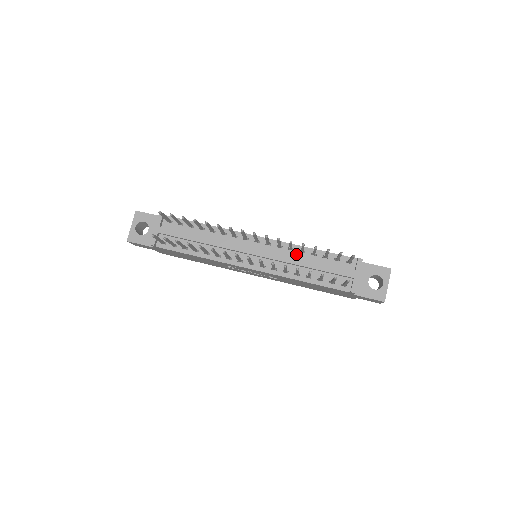
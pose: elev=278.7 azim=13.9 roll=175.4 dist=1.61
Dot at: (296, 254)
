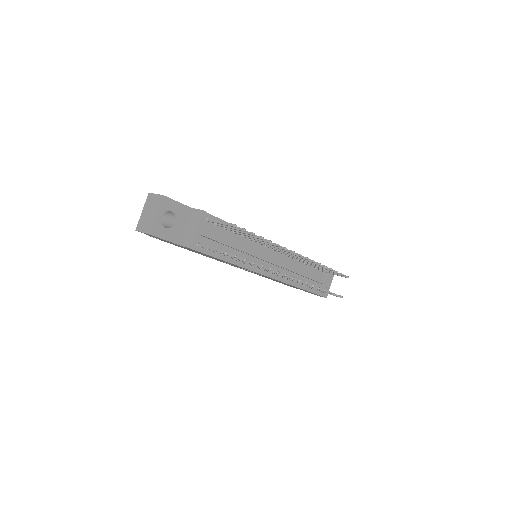
Dot at: (296, 262)
